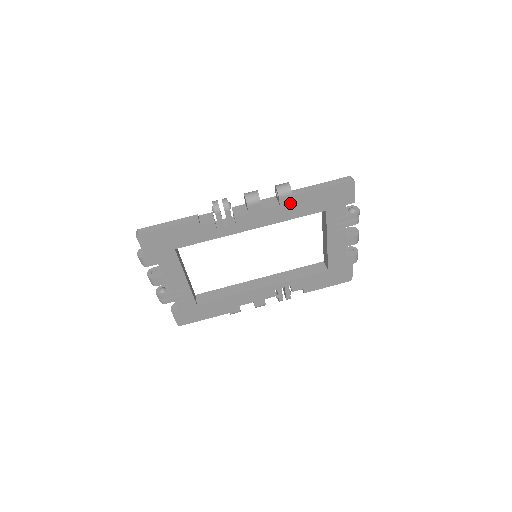
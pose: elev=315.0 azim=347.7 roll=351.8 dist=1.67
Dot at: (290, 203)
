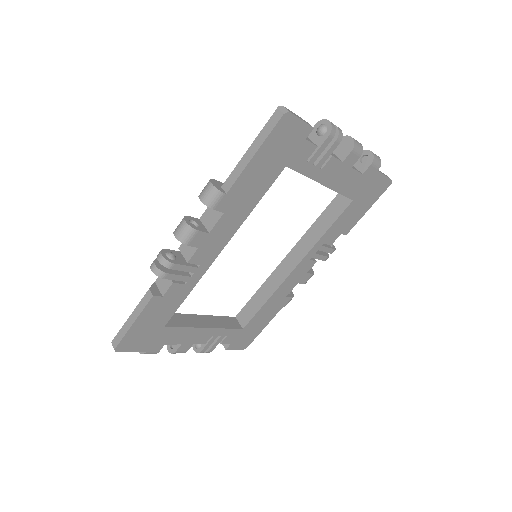
Dot at: (233, 201)
